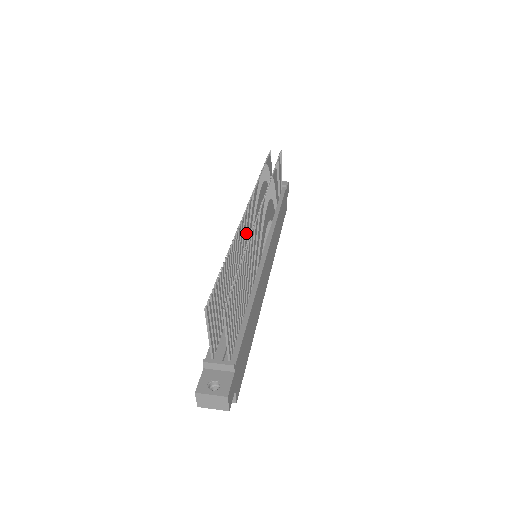
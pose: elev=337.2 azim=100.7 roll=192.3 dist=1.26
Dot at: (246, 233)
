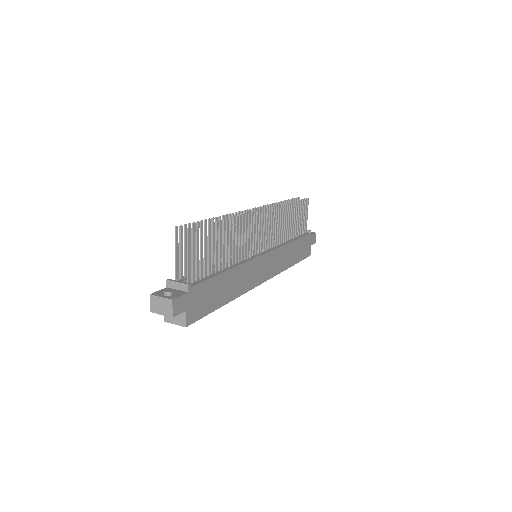
Dot at: occluded
